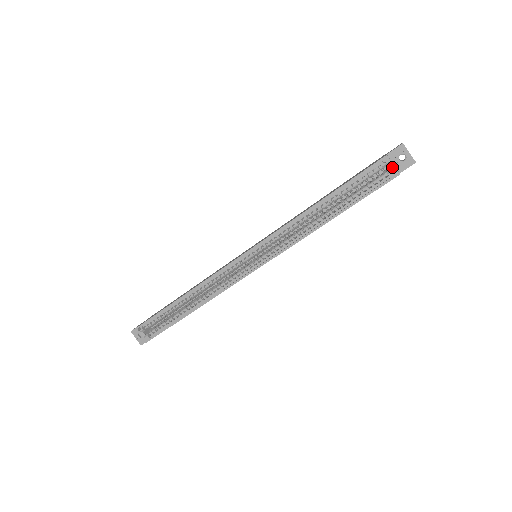
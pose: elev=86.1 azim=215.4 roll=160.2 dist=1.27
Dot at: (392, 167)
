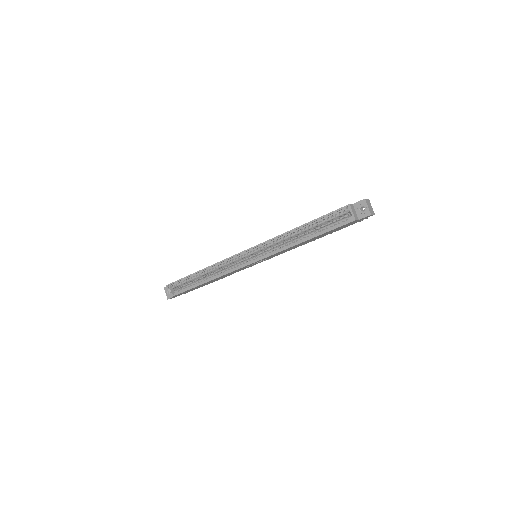
Dot at: (351, 214)
